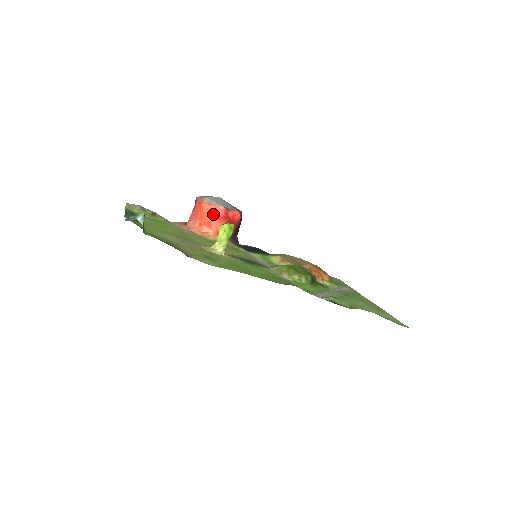
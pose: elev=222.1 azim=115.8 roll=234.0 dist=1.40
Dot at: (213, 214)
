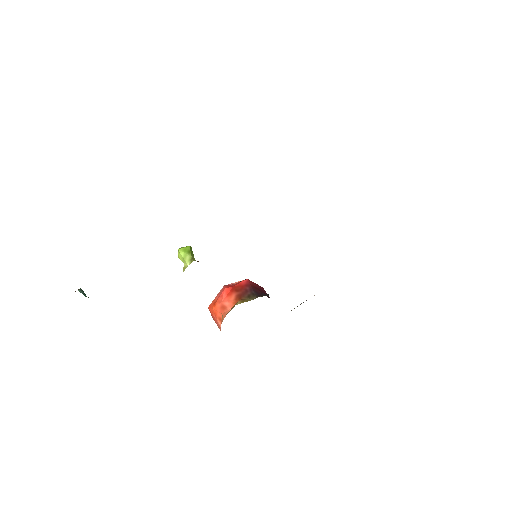
Dot at: (218, 299)
